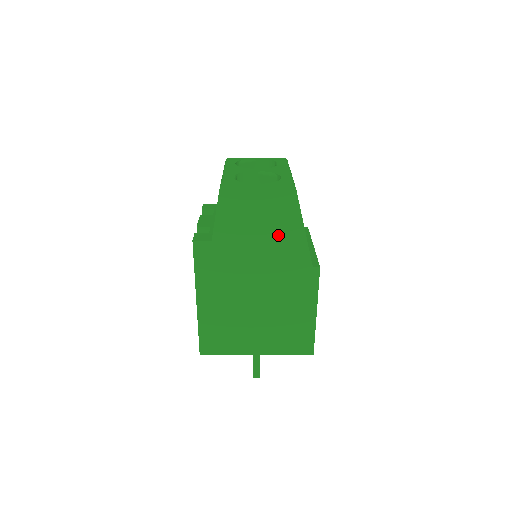
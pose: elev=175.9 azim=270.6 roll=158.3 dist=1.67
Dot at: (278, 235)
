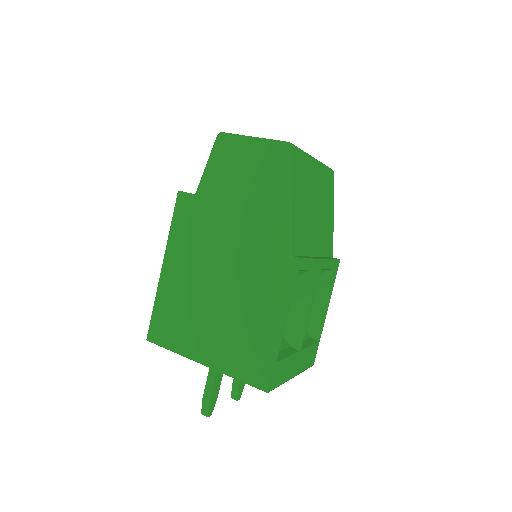
Dot at: (262, 202)
